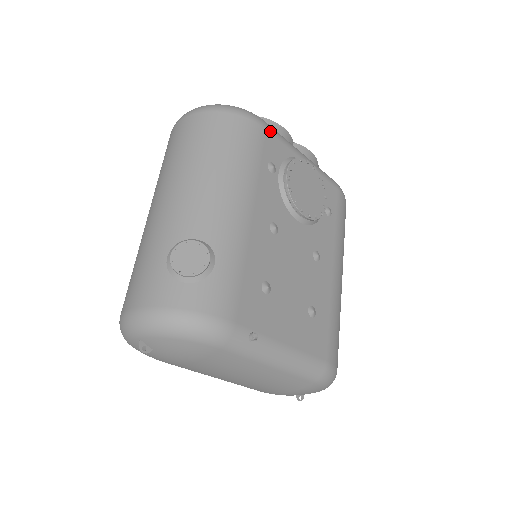
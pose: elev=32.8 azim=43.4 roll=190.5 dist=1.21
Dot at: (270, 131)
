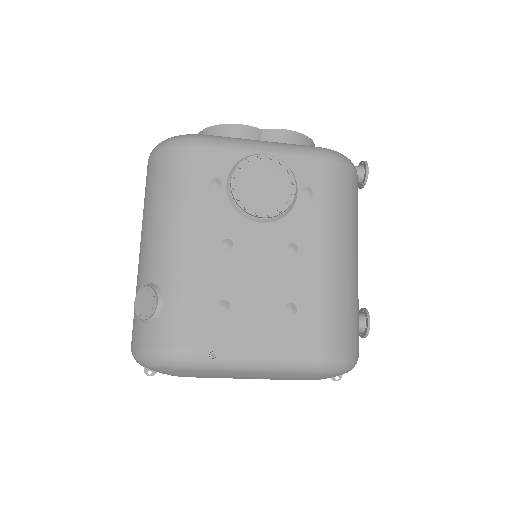
Dot at: (209, 146)
